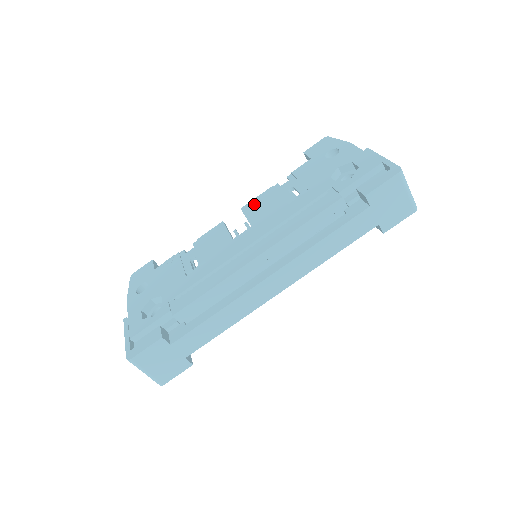
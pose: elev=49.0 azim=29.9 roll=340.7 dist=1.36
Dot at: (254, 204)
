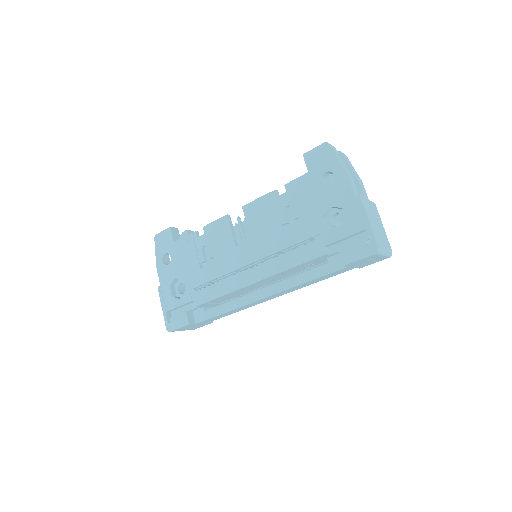
Dot at: (254, 209)
